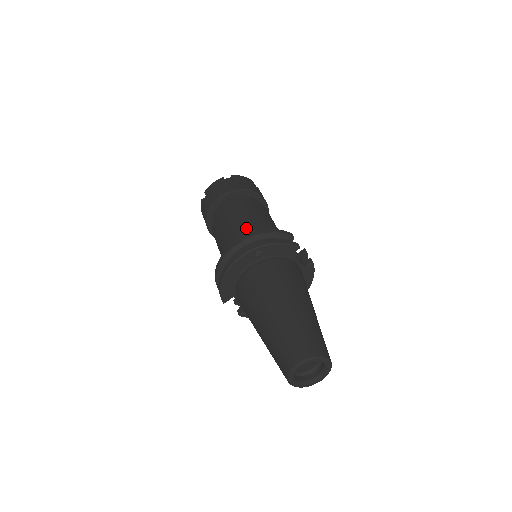
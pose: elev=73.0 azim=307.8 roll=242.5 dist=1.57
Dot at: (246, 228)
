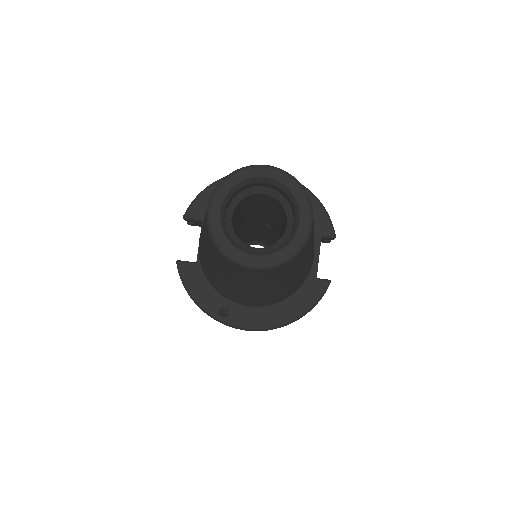
Dot at: occluded
